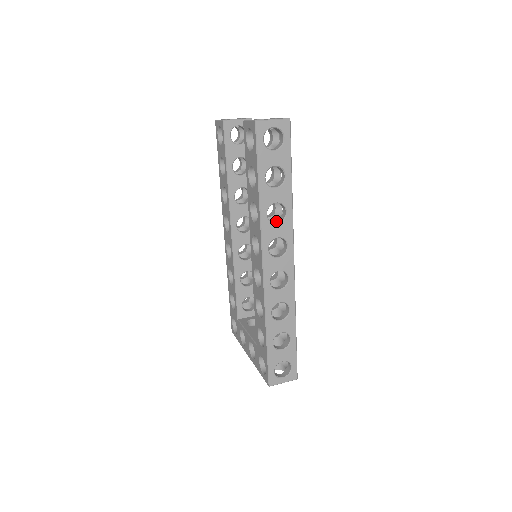
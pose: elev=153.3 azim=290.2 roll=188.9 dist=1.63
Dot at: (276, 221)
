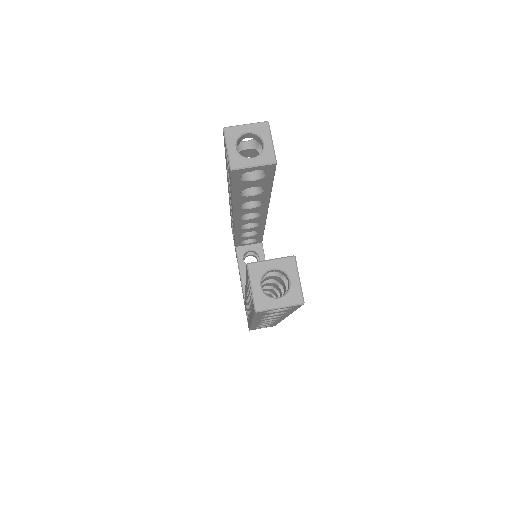
Dot at: occluded
